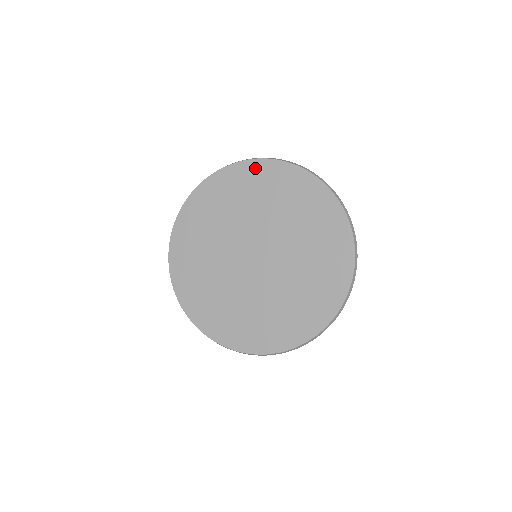
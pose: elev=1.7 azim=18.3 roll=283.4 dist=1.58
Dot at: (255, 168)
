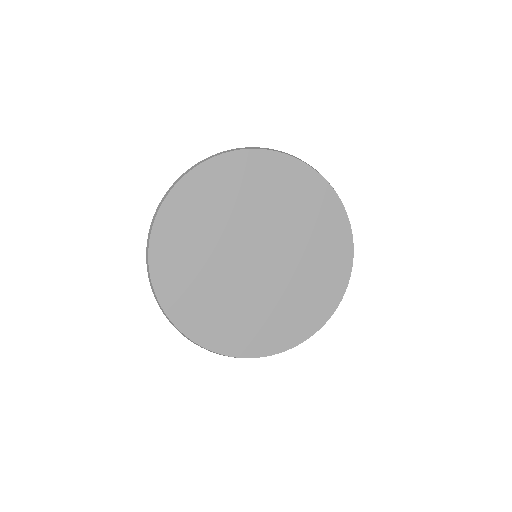
Dot at: (252, 159)
